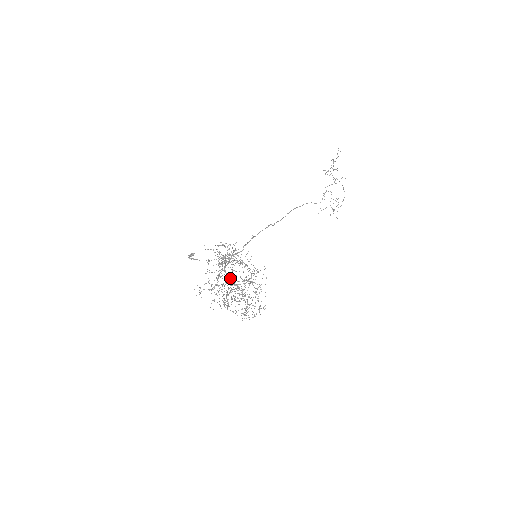
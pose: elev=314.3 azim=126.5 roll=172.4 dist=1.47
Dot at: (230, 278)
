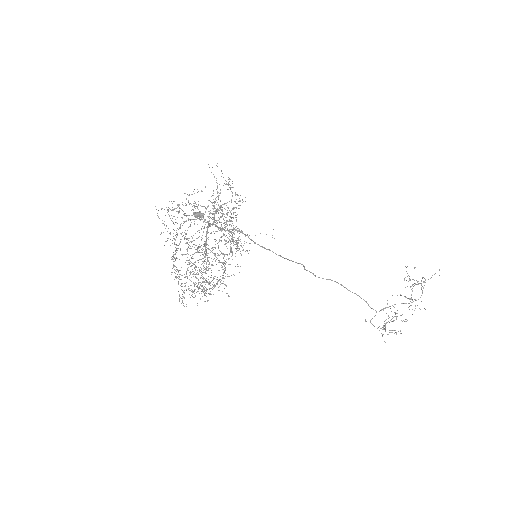
Dot at: occluded
